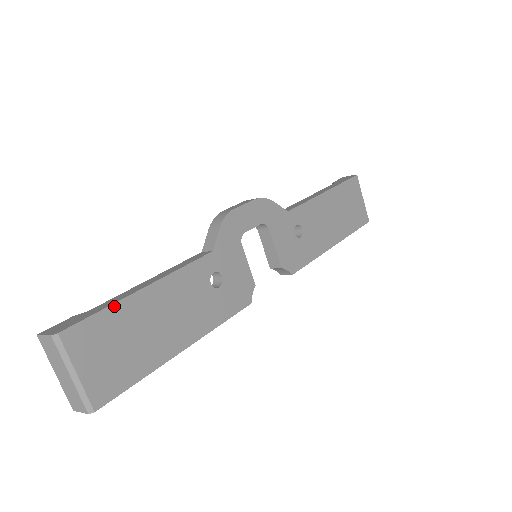
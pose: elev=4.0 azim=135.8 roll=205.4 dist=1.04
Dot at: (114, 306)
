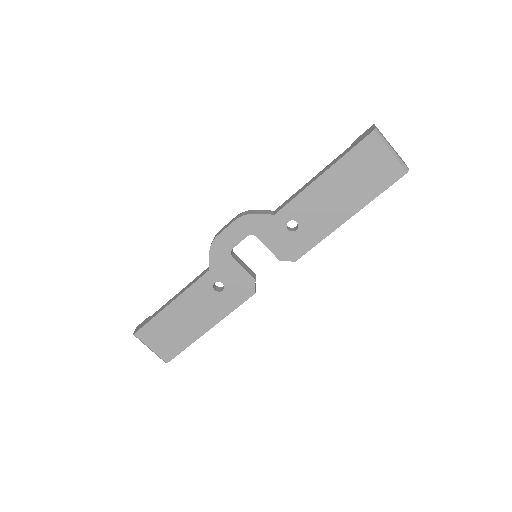
Dot at: (156, 317)
